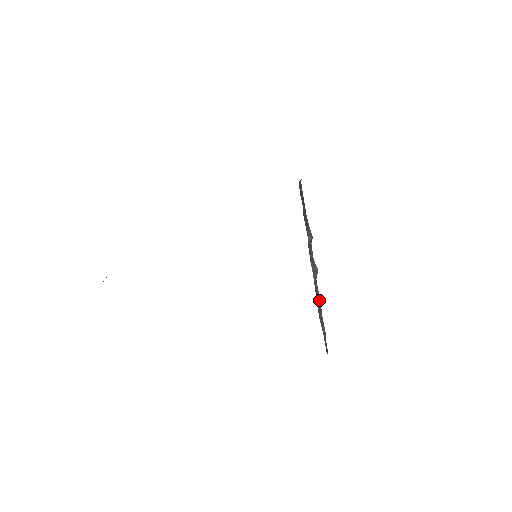
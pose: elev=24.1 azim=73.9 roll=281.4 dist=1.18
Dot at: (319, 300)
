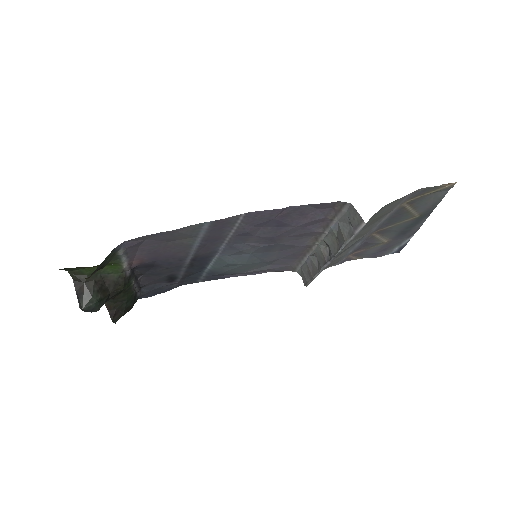
Dot at: (337, 241)
